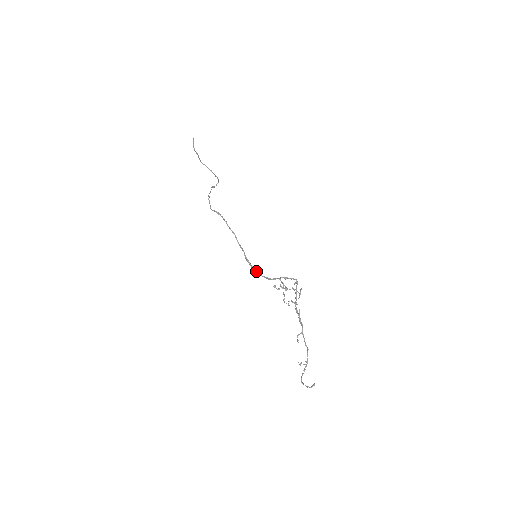
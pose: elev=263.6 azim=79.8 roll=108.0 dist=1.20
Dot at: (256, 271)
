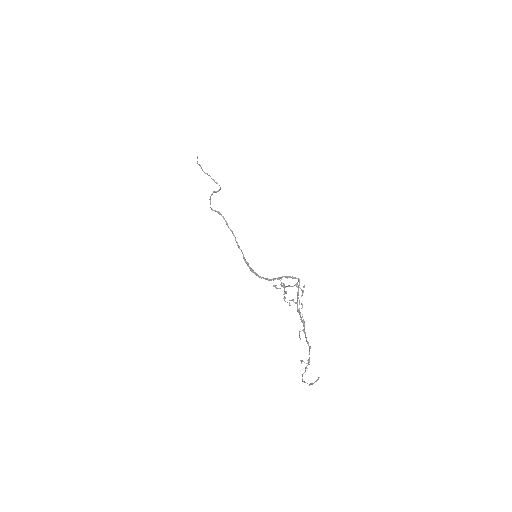
Dot at: (255, 272)
